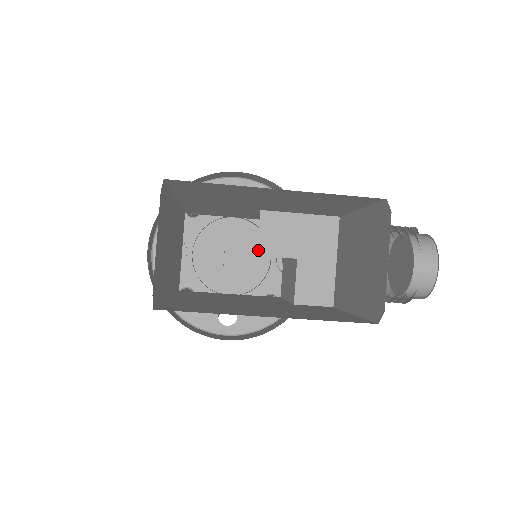
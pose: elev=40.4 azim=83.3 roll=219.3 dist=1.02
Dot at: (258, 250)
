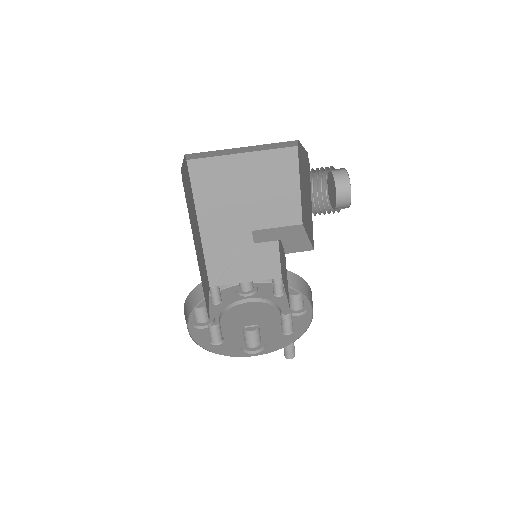
Dot at: (254, 242)
